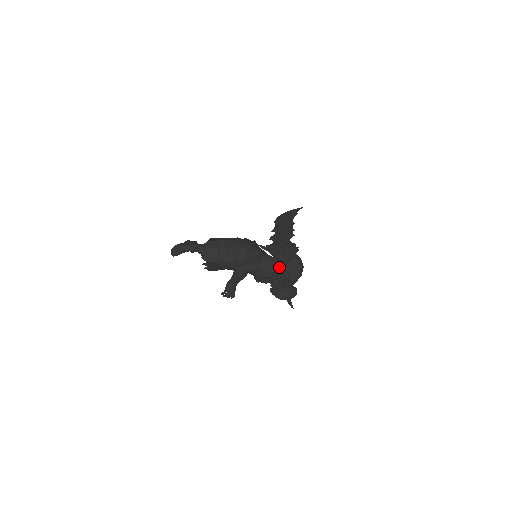
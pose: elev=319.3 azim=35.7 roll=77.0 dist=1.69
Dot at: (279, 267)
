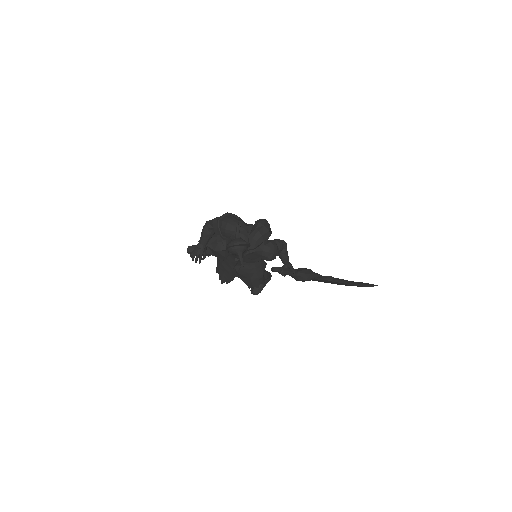
Dot at: (239, 222)
